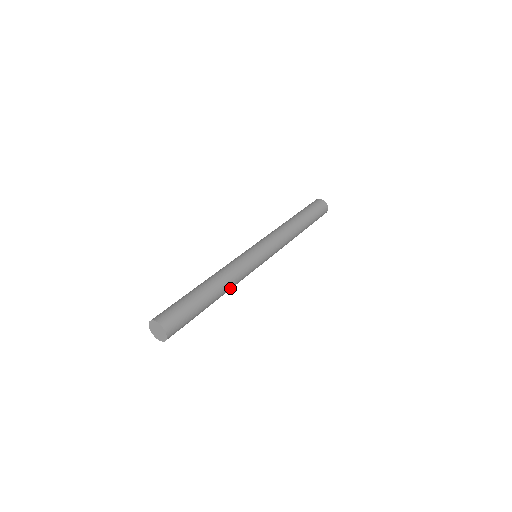
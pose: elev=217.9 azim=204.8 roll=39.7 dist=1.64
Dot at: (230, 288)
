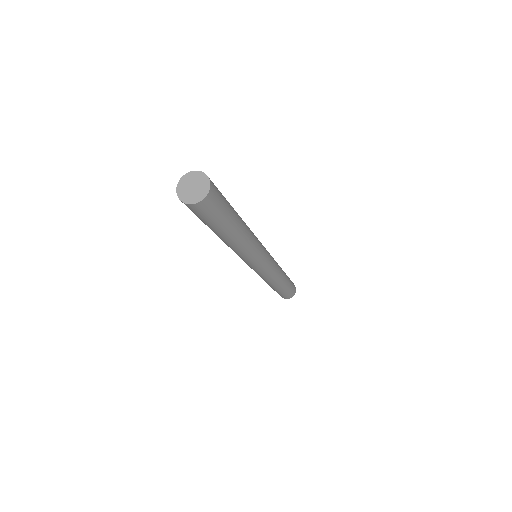
Dot at: (247, 241)
